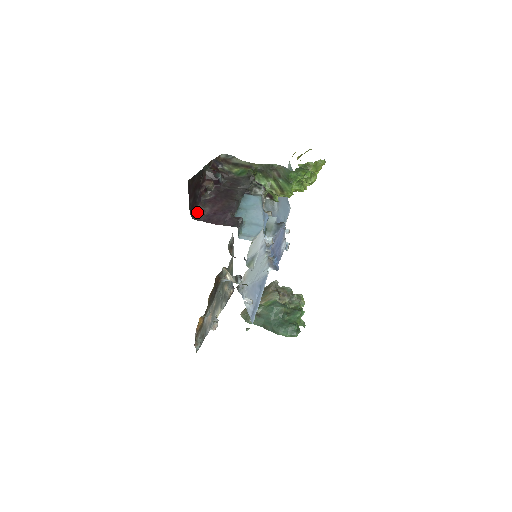
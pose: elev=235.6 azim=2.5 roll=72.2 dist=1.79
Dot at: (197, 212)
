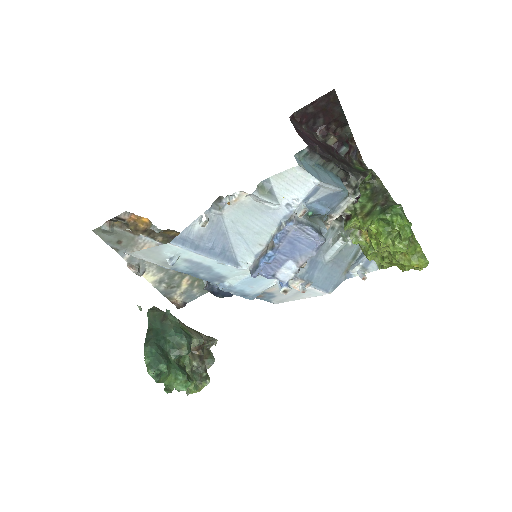
Dot at: (299, 123)
